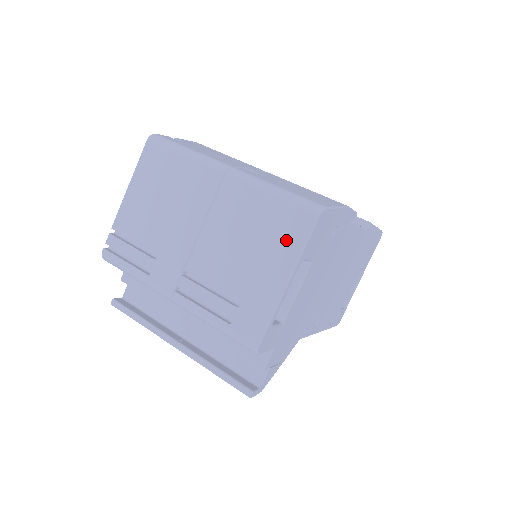
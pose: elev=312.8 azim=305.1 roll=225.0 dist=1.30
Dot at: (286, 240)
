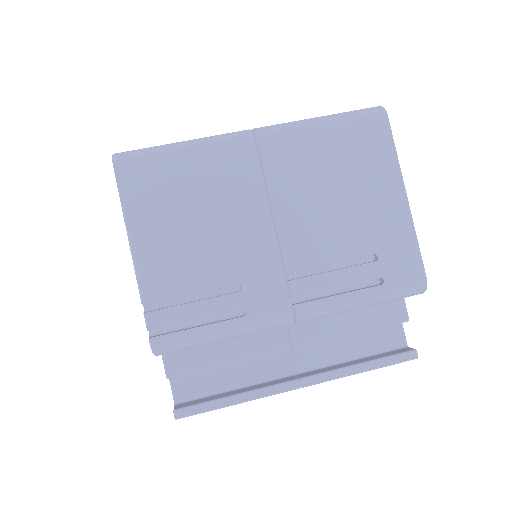
Dot at: (375, 157)
